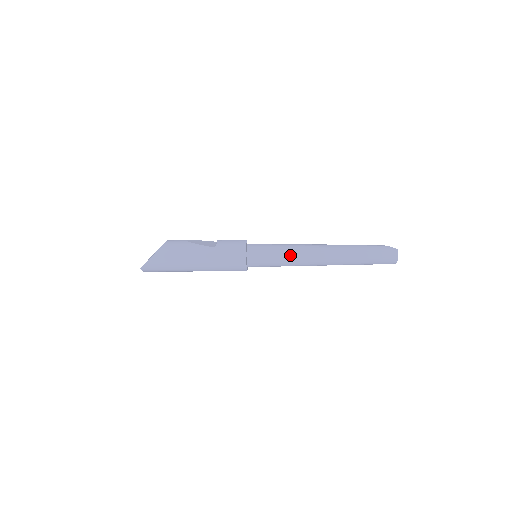
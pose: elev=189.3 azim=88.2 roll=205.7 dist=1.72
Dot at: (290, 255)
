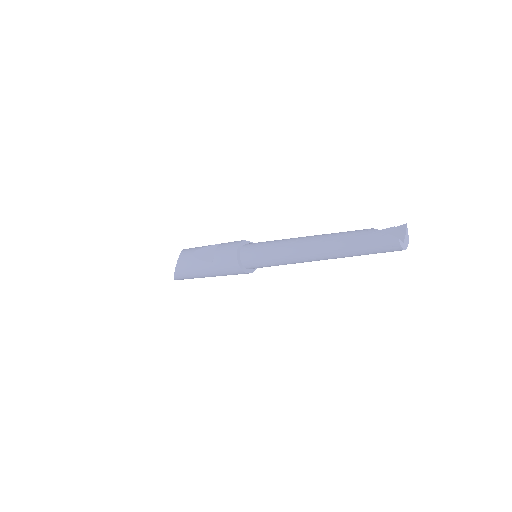
Dot at: (280, 260)
